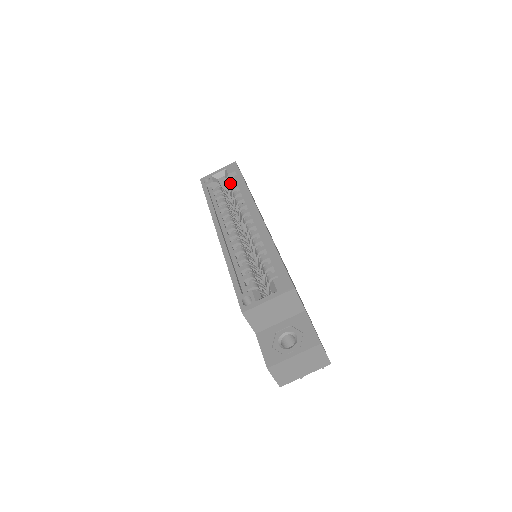
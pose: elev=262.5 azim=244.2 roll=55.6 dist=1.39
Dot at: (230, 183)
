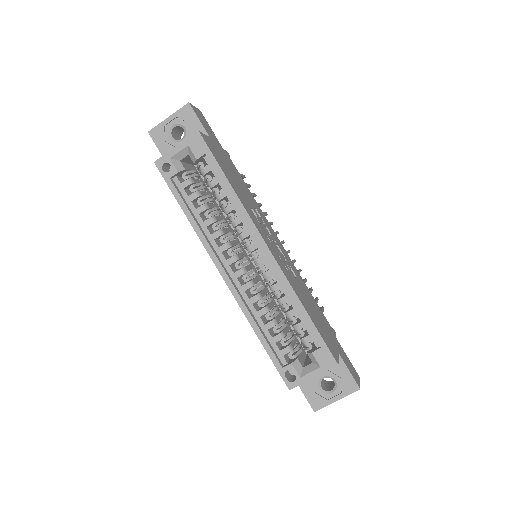
Dot at: (203, 173)
